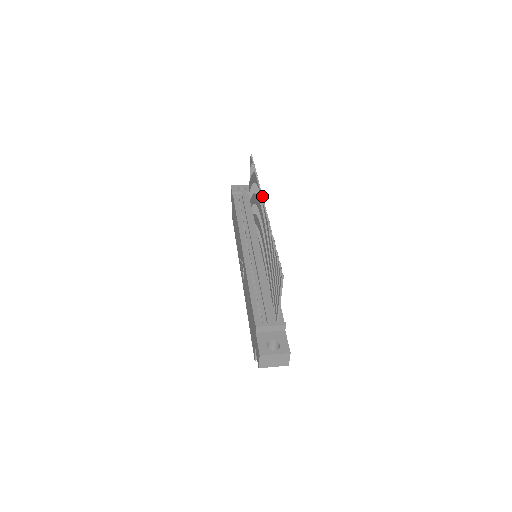
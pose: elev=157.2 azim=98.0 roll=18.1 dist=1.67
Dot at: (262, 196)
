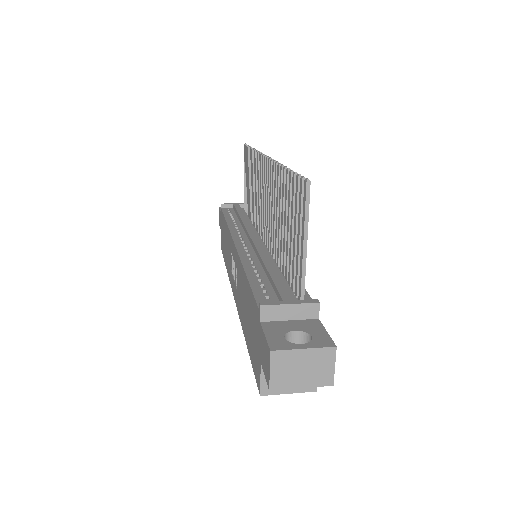
Dot at: (262, 153)
